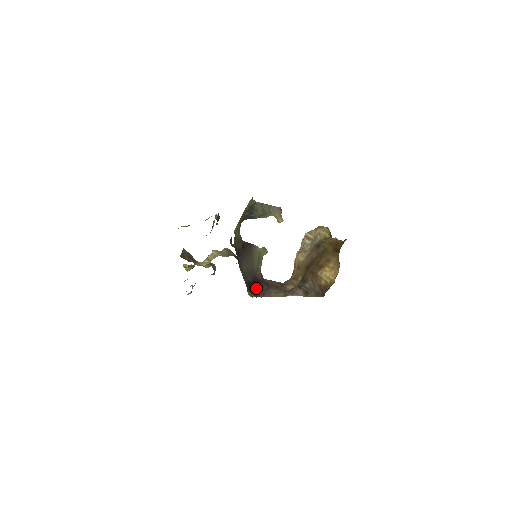
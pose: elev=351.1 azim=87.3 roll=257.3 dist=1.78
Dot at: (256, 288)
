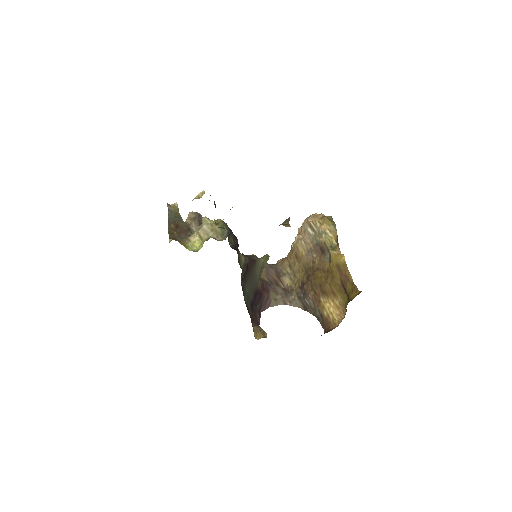
Dot at: (257, 304)
